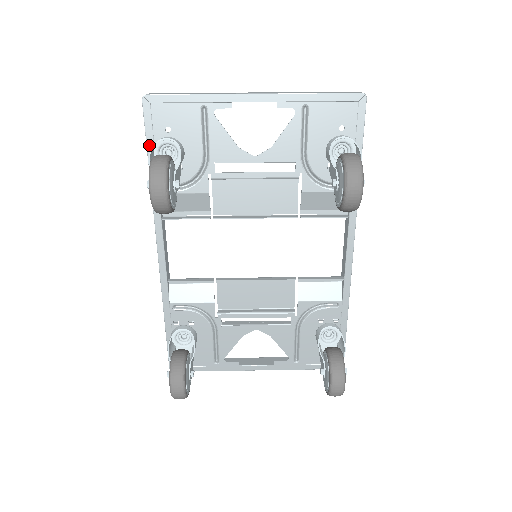
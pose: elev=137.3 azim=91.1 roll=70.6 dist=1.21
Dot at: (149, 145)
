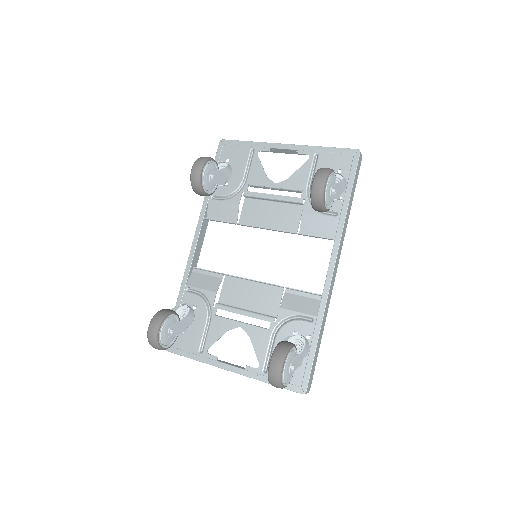
Dot at: occluded
